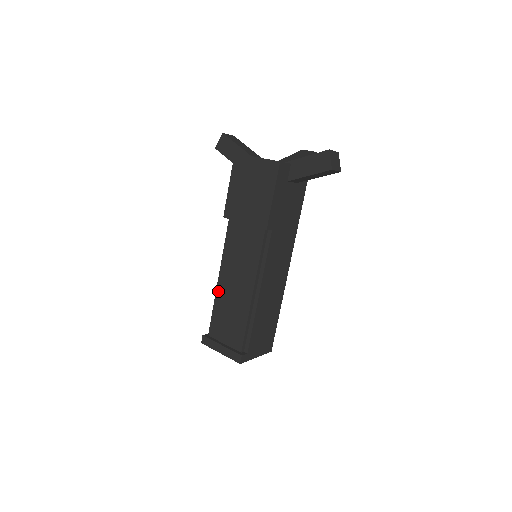
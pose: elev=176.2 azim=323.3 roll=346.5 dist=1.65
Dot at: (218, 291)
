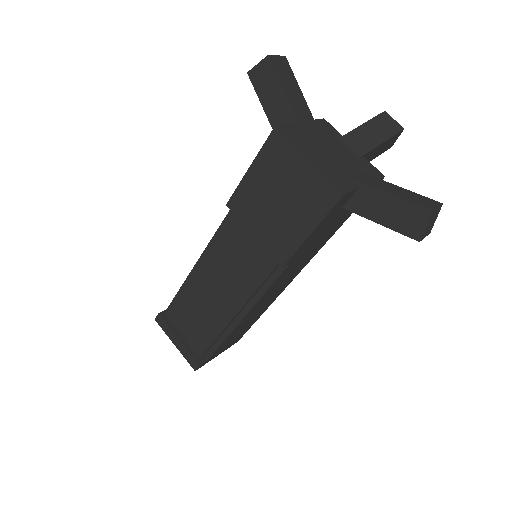
Dot at: (191, 281)
